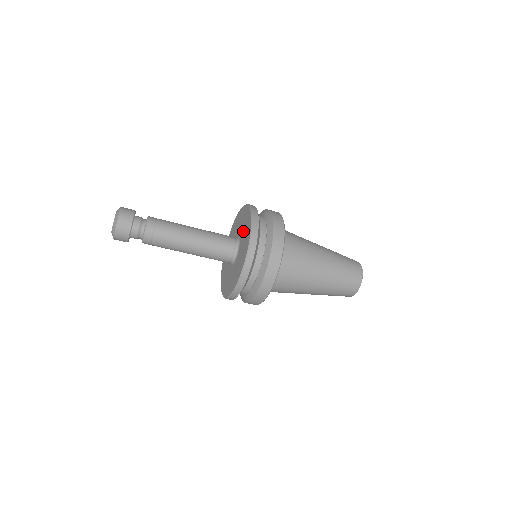
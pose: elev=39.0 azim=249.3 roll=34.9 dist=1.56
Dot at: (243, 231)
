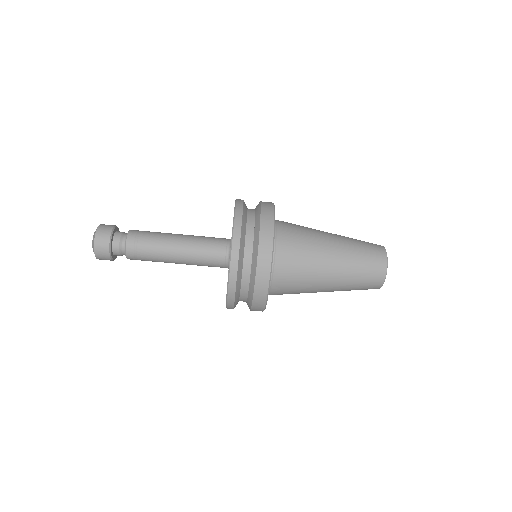
Dot at: occluded
